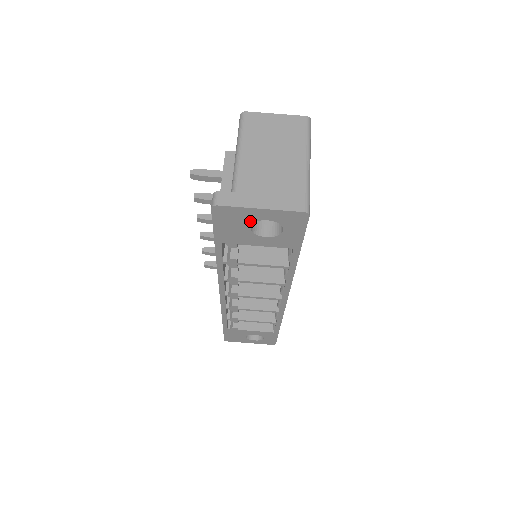
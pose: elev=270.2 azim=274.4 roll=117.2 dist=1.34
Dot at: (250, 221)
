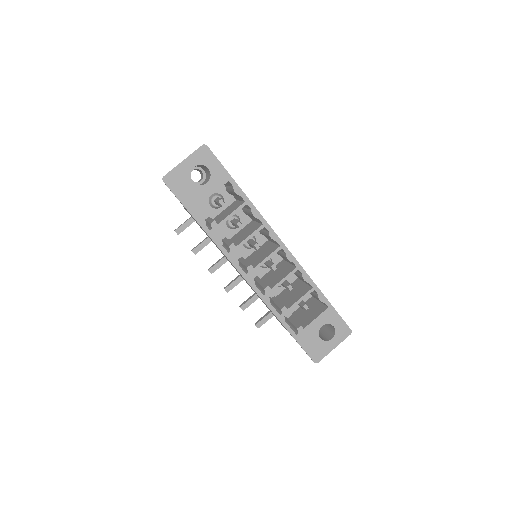
Dot at: (188, 176)
